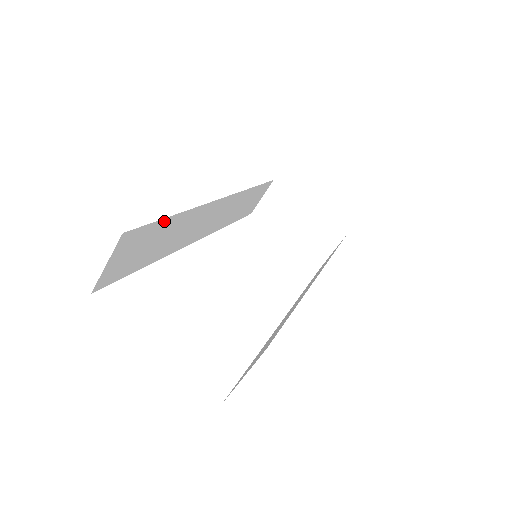
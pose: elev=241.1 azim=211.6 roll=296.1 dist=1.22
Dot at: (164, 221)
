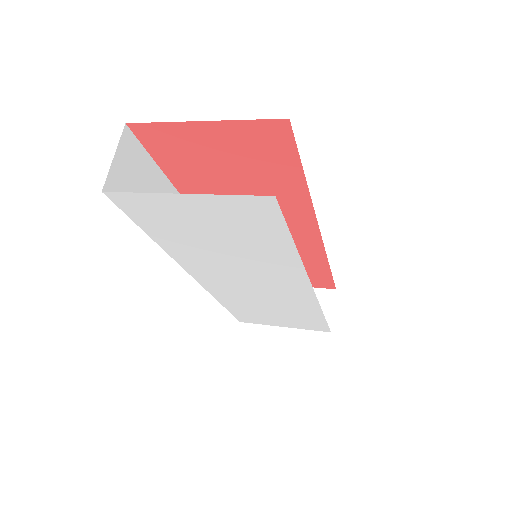
Dot at: (158, 172)
